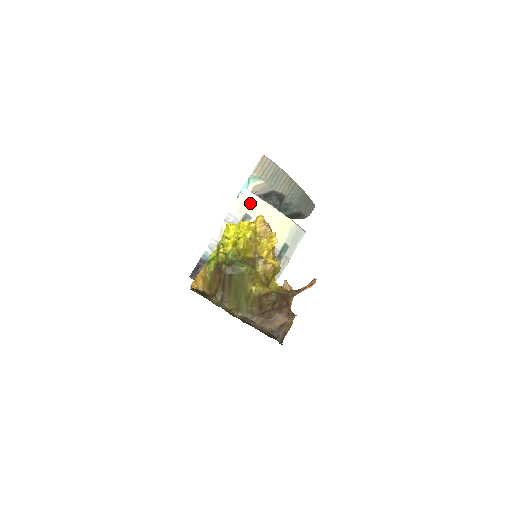
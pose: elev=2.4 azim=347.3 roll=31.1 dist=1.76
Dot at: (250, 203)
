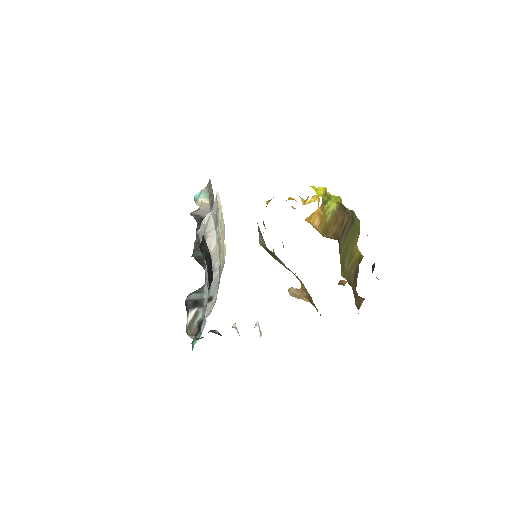
Dot at: (219, 210)
